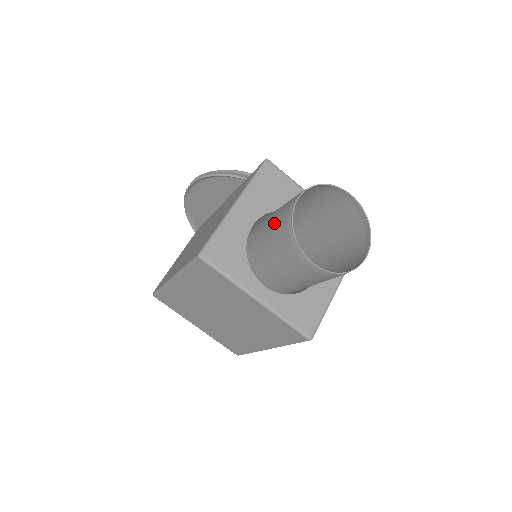
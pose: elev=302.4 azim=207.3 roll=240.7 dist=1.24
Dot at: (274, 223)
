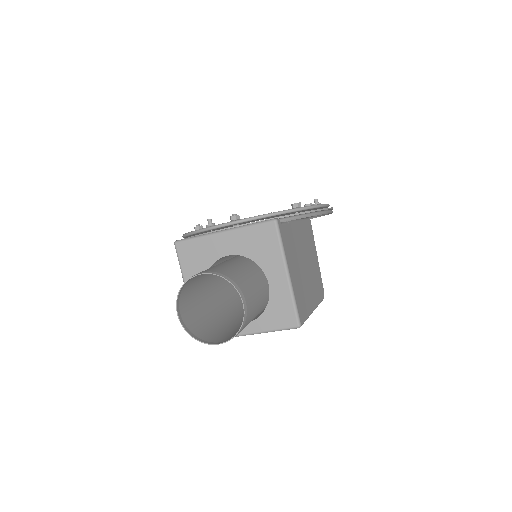
Dot at: (193, 318)
